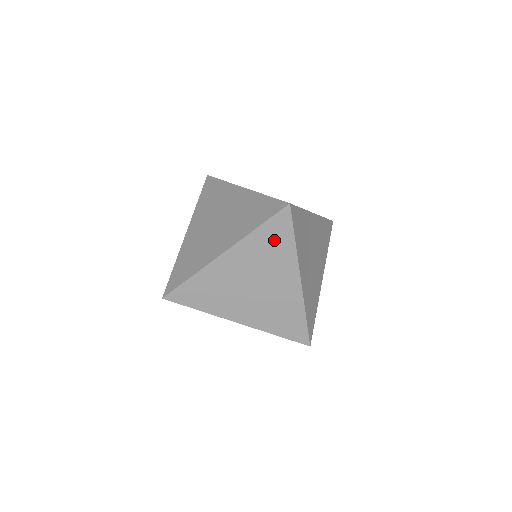
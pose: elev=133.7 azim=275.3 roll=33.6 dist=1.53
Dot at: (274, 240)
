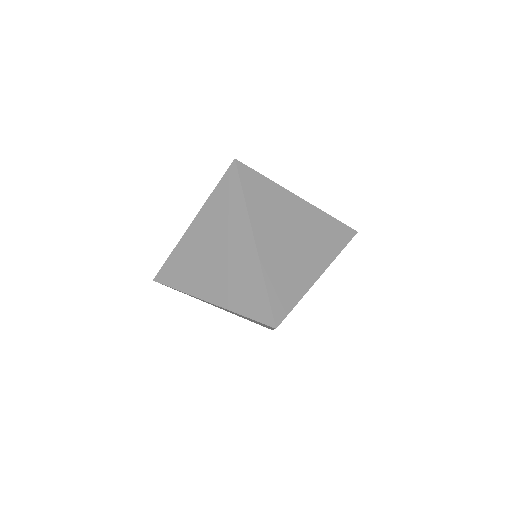
Dot at: occluded
